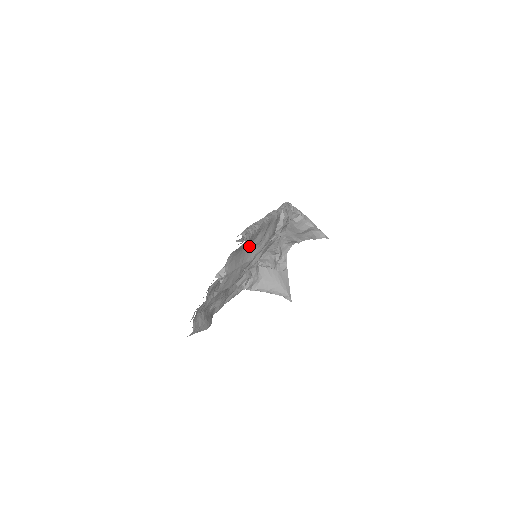
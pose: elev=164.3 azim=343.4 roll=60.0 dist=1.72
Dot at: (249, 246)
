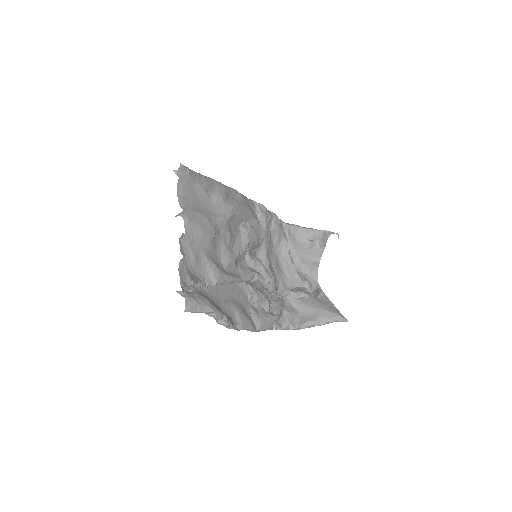
Dot at: (210, 201)
